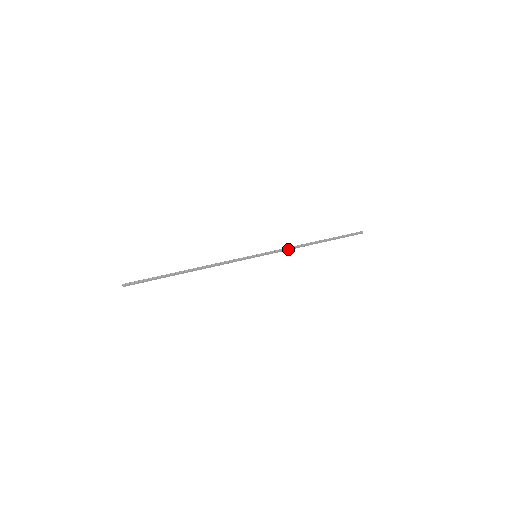
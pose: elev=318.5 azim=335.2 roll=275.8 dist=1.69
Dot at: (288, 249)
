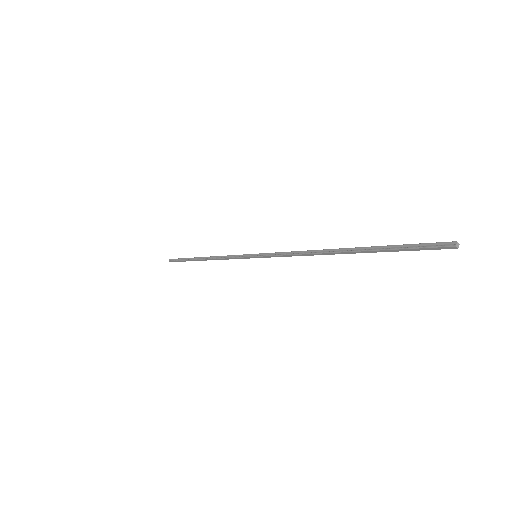
Dot at: (292, 255)
